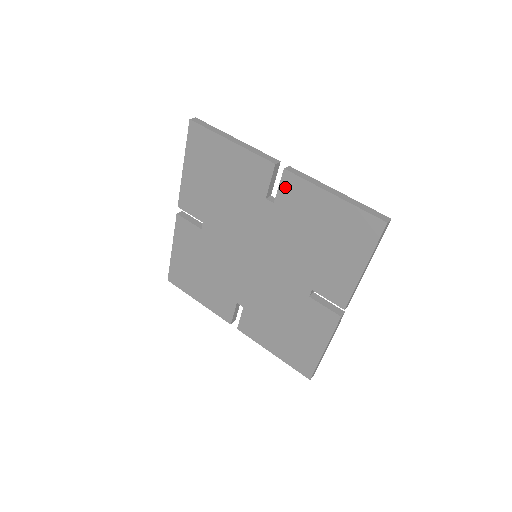
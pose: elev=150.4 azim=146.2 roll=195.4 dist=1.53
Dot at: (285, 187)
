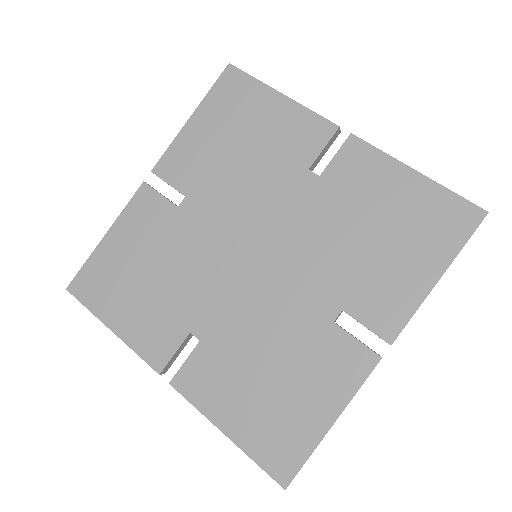
Dot at: (345, 156)
